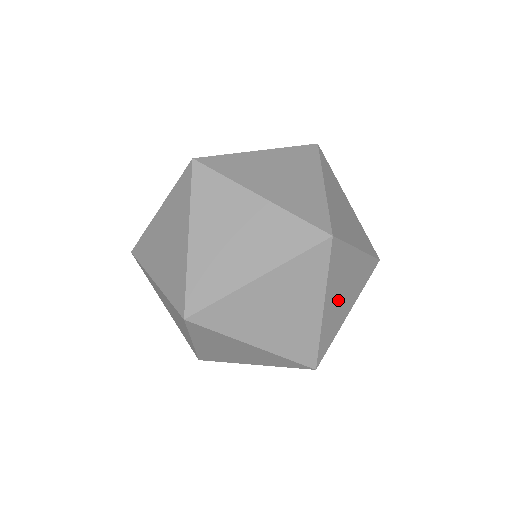
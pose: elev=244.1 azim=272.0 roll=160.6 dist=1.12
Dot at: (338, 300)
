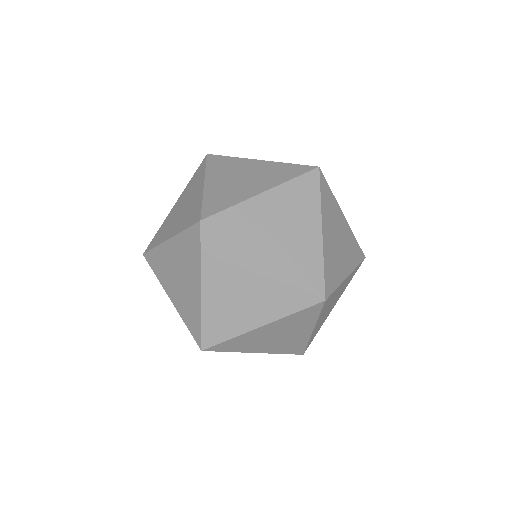
Dot at: (325, 314)
